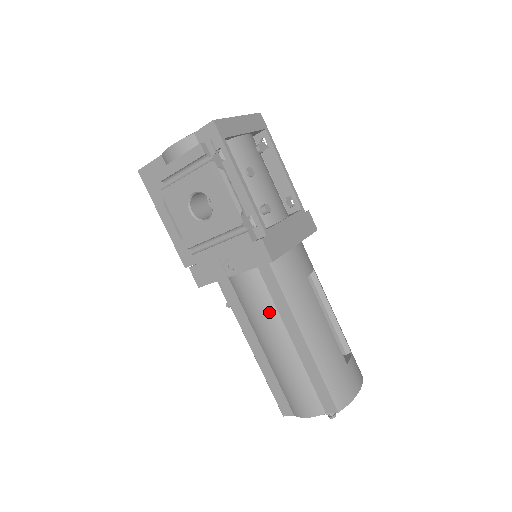
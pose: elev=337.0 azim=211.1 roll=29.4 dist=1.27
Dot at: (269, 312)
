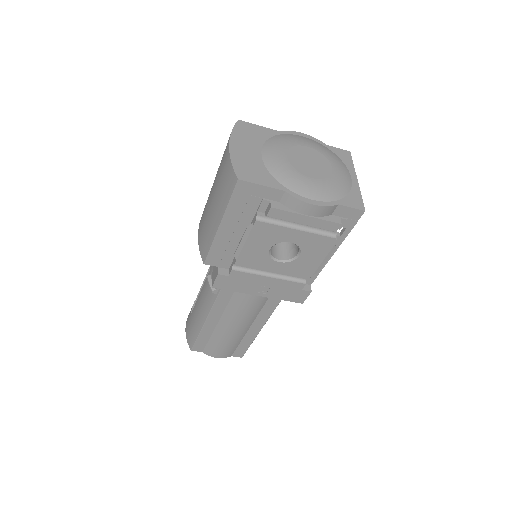
Dot at: (254, 312)
